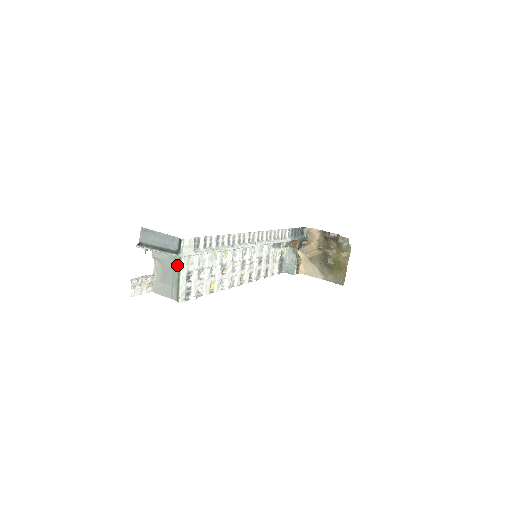
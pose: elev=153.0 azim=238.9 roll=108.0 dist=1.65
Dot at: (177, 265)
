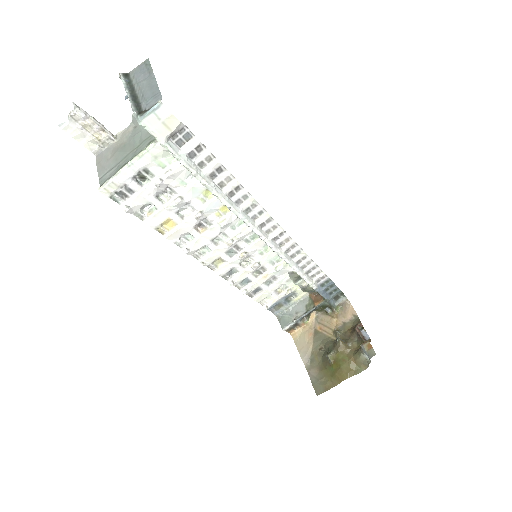
Dot at: (143, 147)
